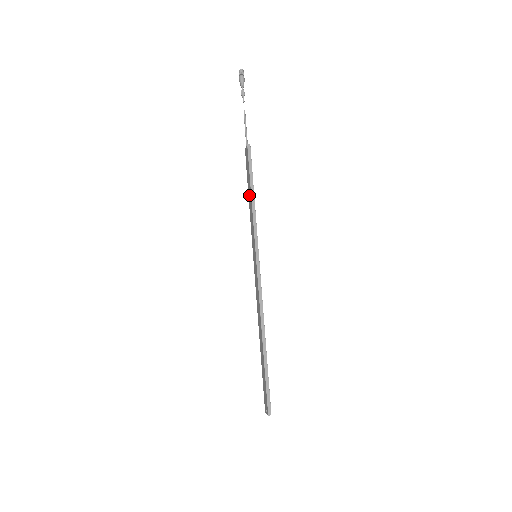
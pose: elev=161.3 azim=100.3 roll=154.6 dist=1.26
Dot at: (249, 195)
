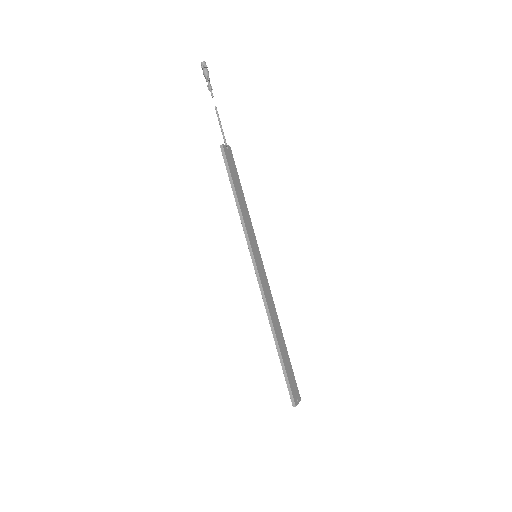
Dot at: occluded
